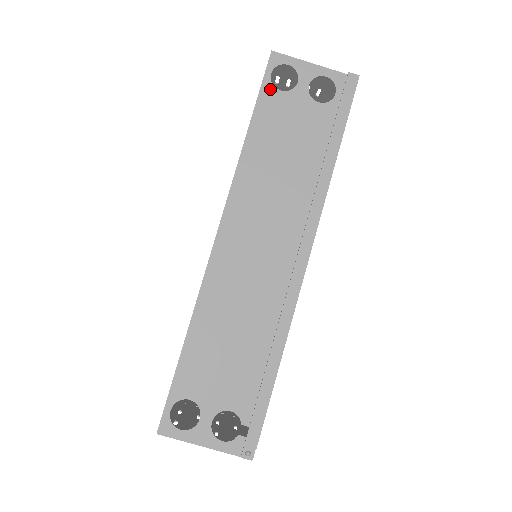
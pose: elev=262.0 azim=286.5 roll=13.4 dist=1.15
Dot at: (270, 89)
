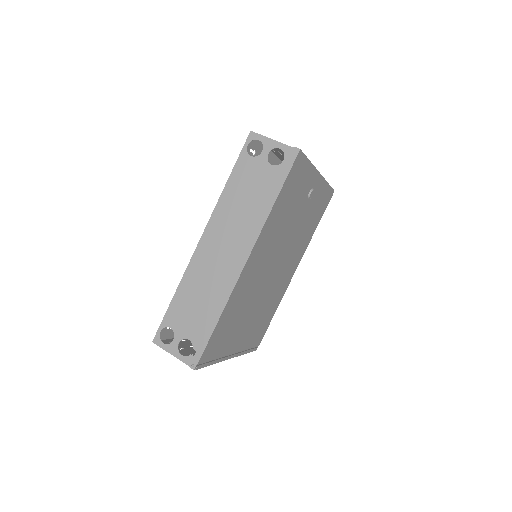
Dot at: (245, 155)
